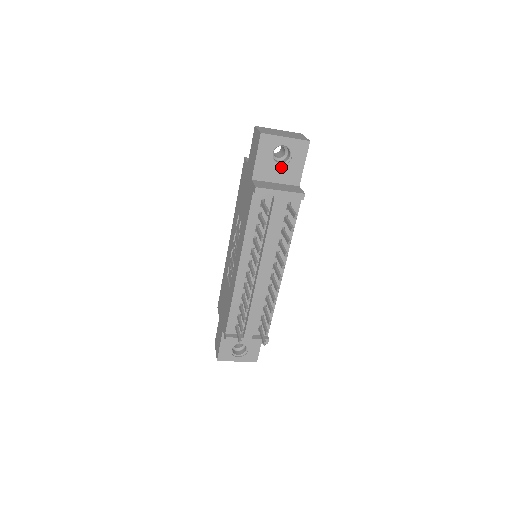
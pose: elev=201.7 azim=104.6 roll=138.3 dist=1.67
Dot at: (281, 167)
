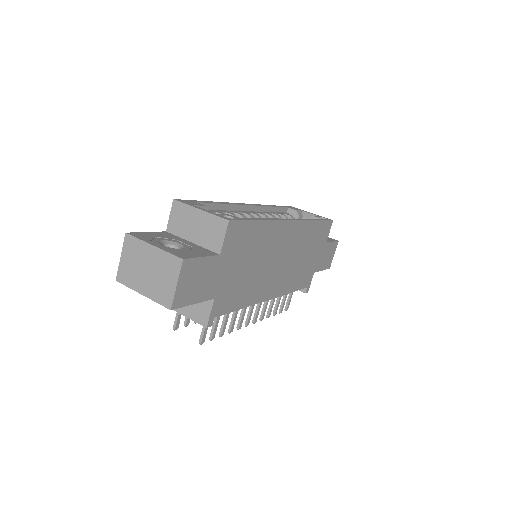
Dot at: occluded
